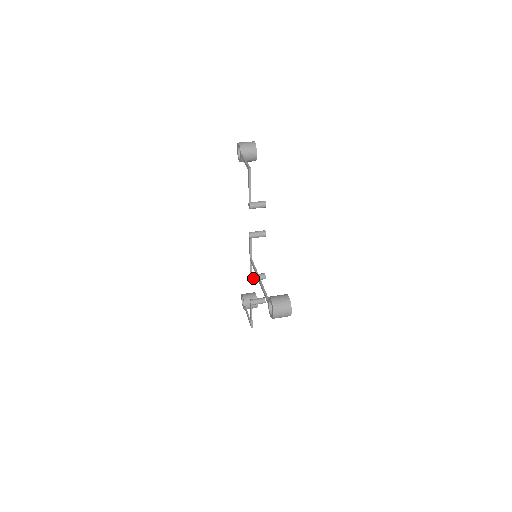
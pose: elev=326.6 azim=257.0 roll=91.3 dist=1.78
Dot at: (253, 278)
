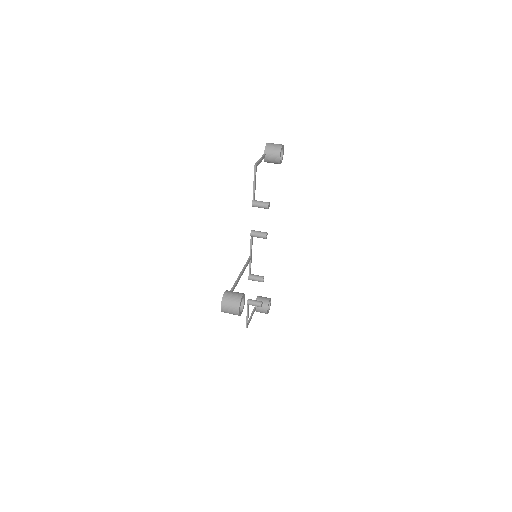
Dot at: (251, 277)
